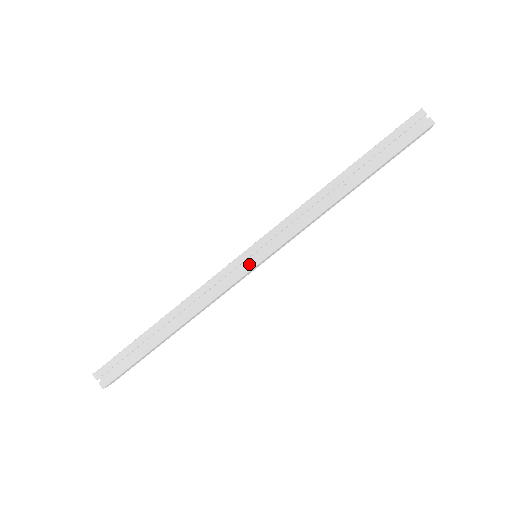
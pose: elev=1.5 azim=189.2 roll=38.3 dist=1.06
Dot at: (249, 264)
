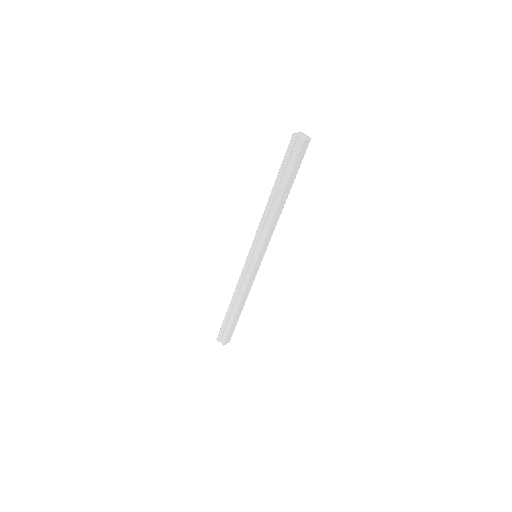
Dot at: (252, 263)
